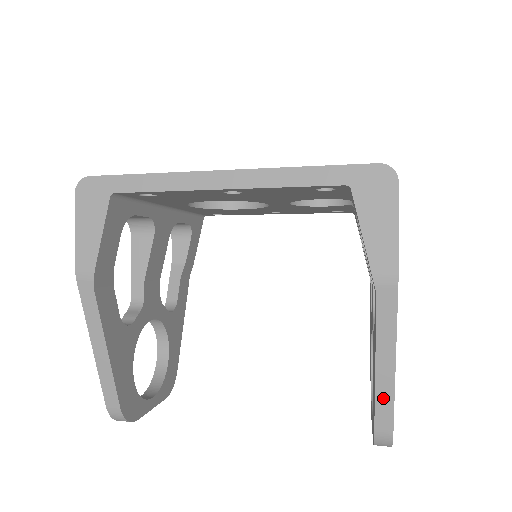
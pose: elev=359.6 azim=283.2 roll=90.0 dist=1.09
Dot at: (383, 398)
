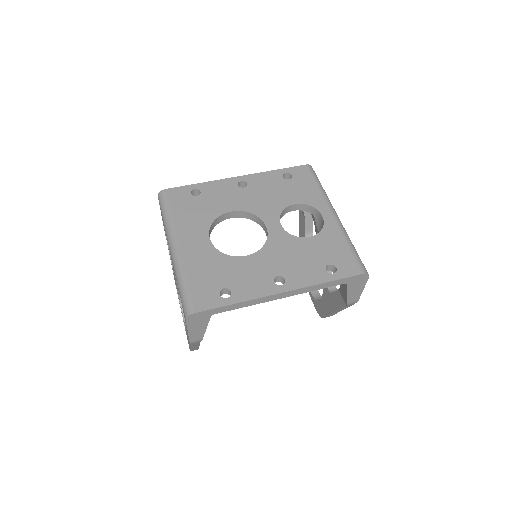
Dot at: occluded
